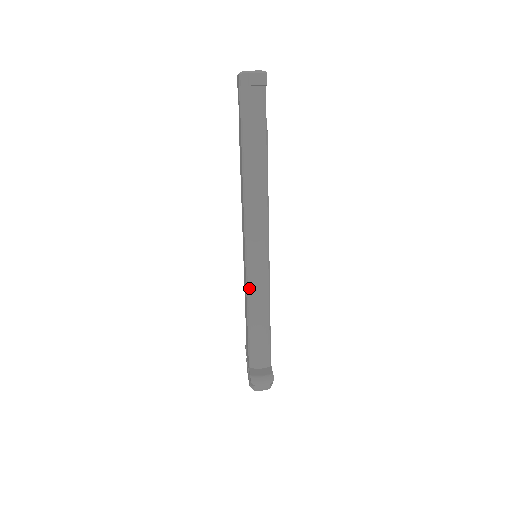
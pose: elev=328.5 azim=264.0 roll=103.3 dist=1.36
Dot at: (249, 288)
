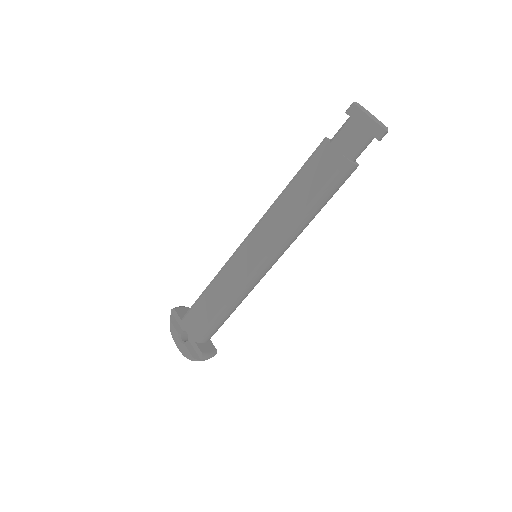
Dot at: (244, 287)
